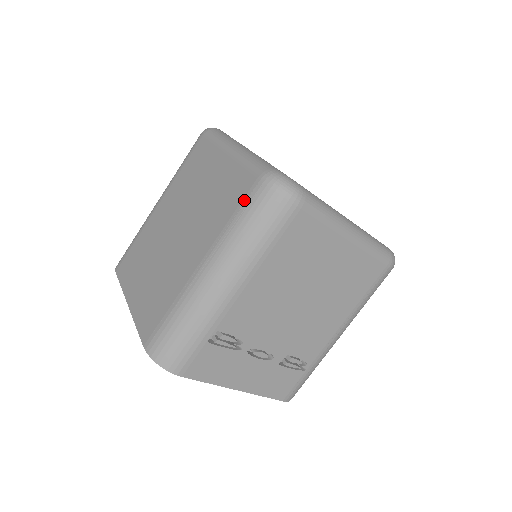
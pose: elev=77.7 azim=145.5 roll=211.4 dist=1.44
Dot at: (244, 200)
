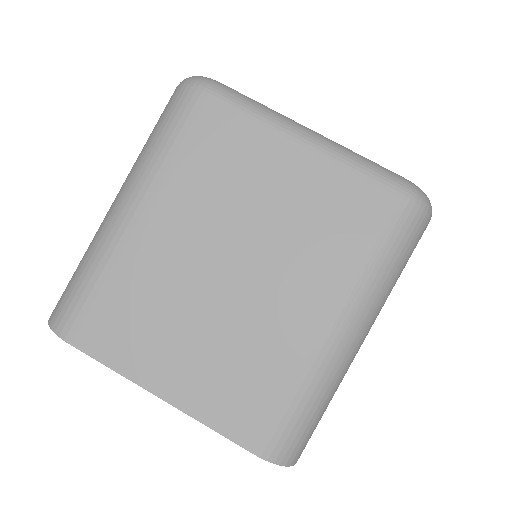
Dot at: (383, 227)
